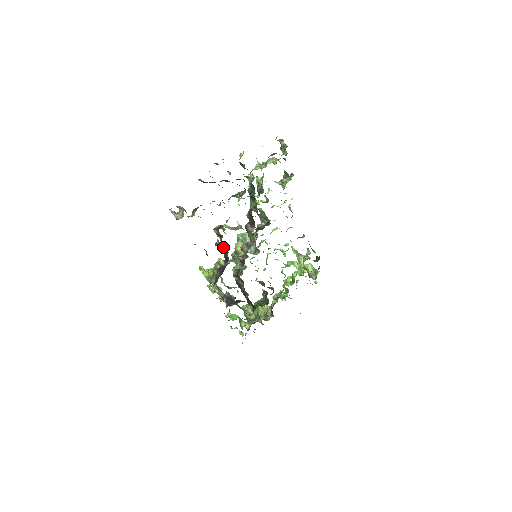
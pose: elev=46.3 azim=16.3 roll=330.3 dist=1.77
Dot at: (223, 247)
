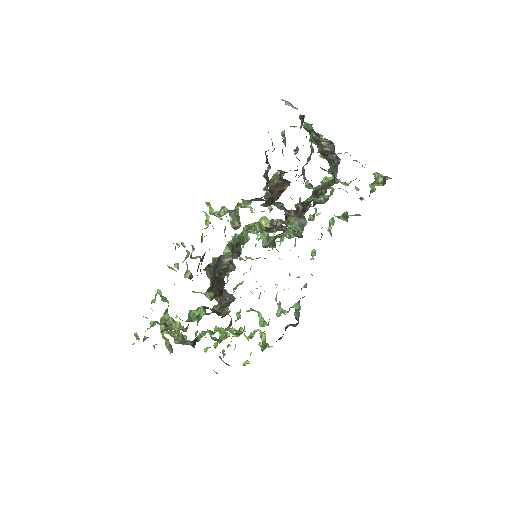
Dot at: (279, 187)
